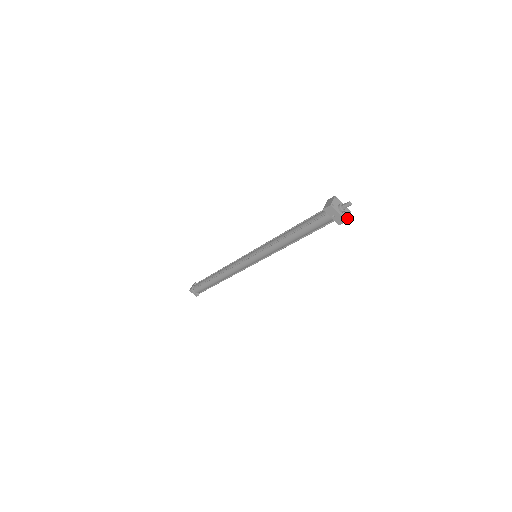
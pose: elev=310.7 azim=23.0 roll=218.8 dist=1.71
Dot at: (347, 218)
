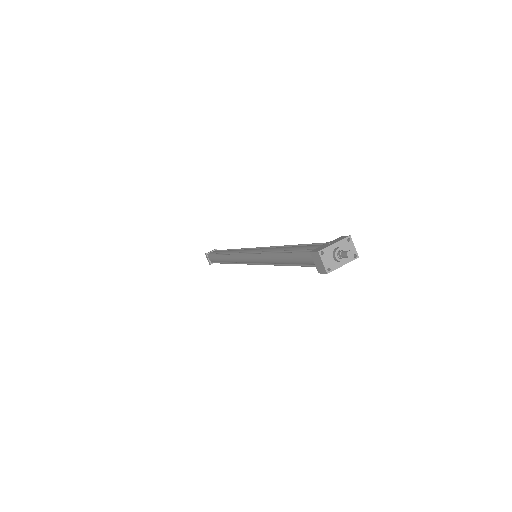
Dot at: (355, 253)
